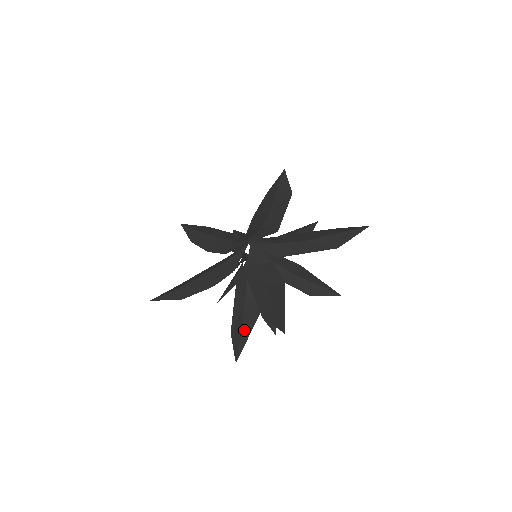
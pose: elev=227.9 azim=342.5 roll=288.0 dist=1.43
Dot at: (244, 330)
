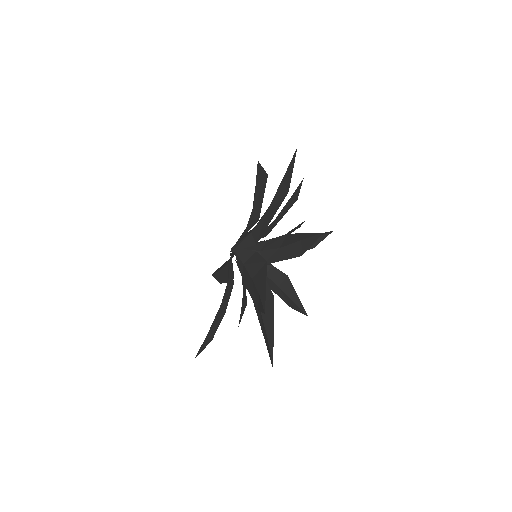
Dot at: (268, 333)
